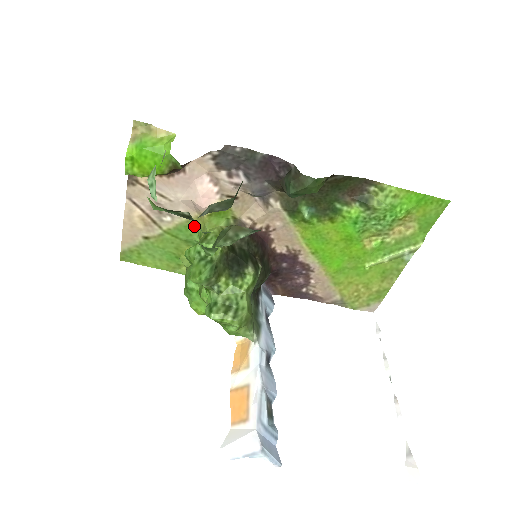
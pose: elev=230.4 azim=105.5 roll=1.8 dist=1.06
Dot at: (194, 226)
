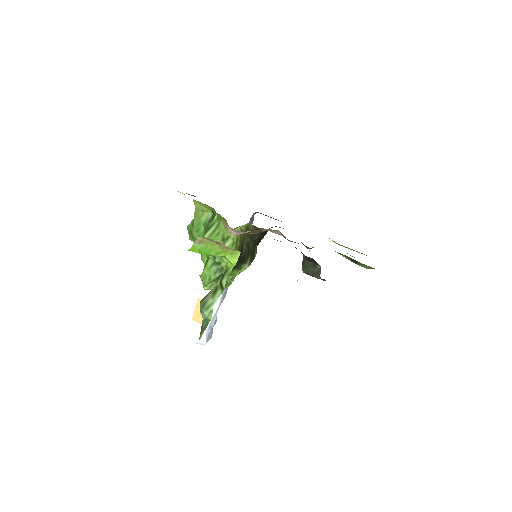
Dot at: occluded
